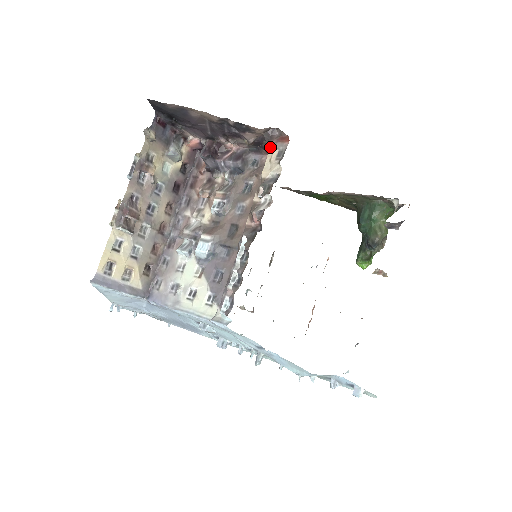
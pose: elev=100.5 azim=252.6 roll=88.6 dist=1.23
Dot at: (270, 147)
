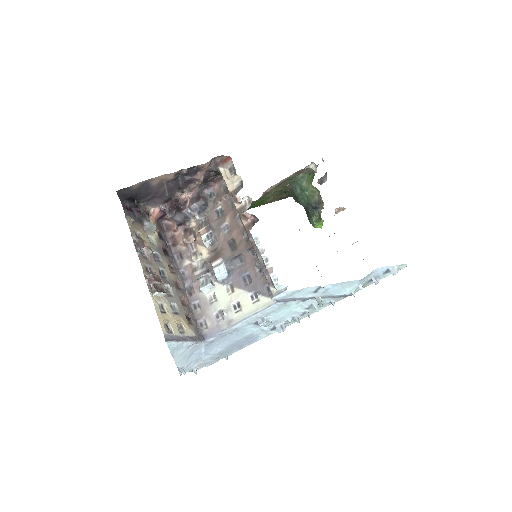
Dot at: (220, 171)
